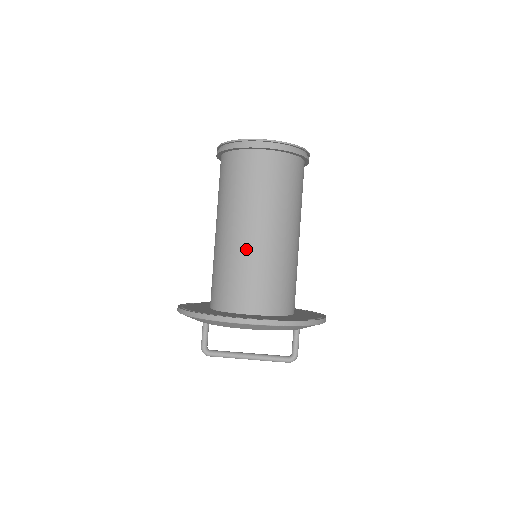
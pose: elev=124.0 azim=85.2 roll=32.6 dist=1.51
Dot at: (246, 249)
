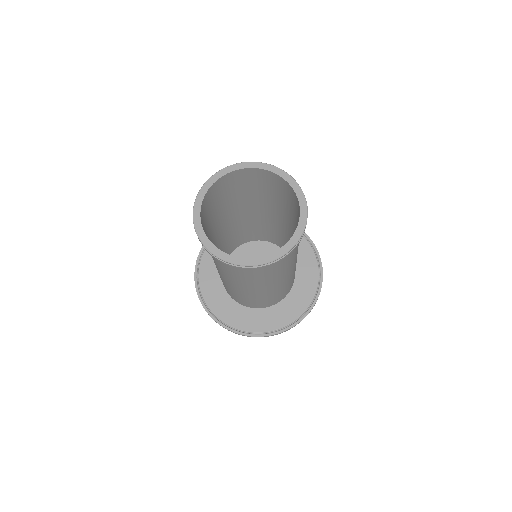
Dot at: (255, 294)
